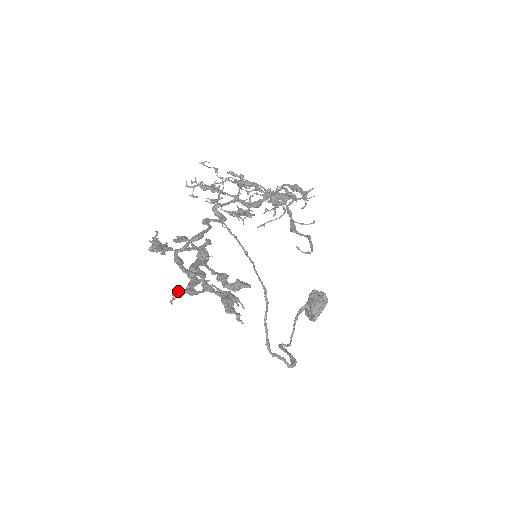
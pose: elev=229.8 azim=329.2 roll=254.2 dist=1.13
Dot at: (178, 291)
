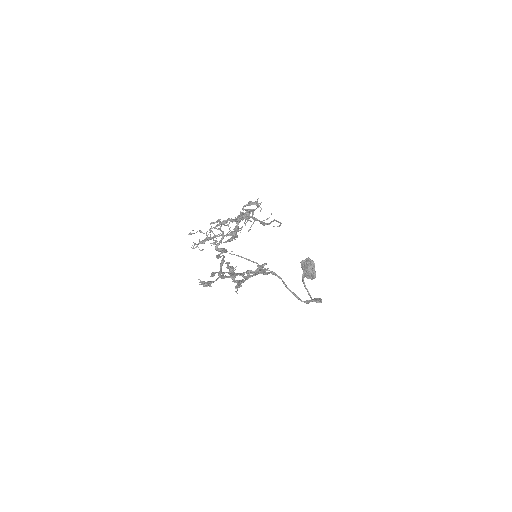
Dot at: (236, 285)
